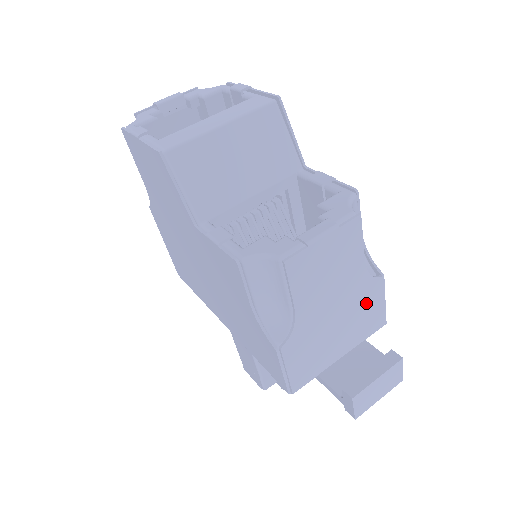
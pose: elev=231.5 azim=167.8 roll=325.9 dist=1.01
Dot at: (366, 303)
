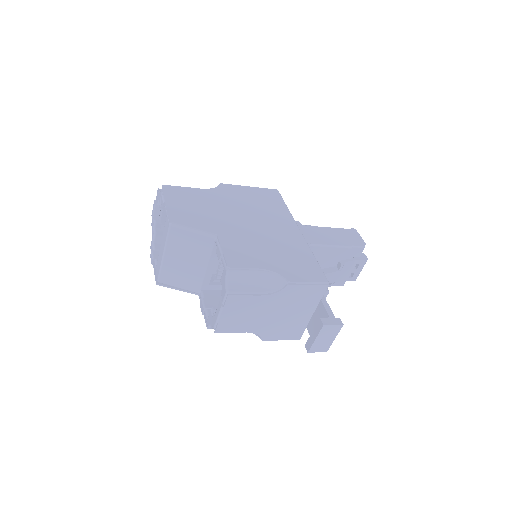
Dot at: (293, 297)
